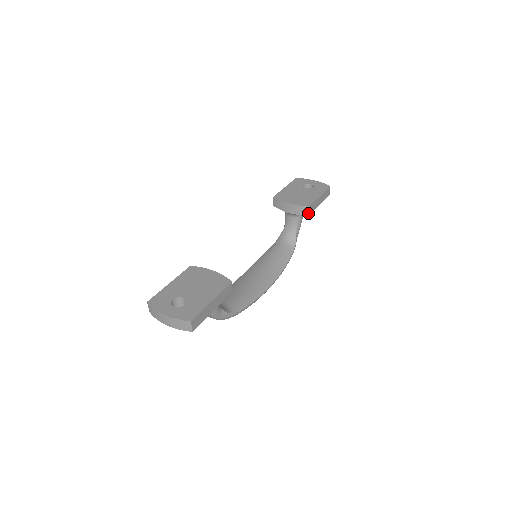
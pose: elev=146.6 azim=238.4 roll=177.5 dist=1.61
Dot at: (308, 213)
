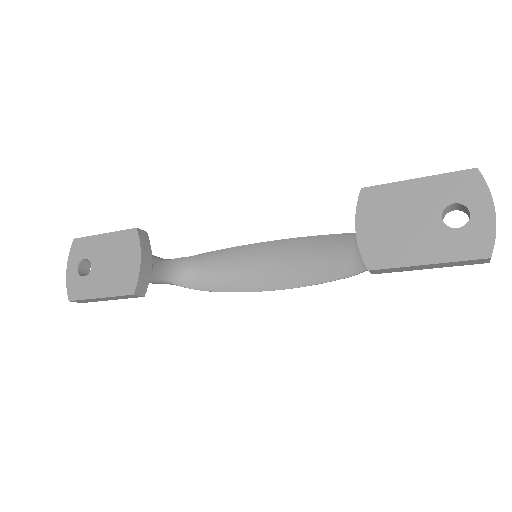
Dot at: (370, 272)
